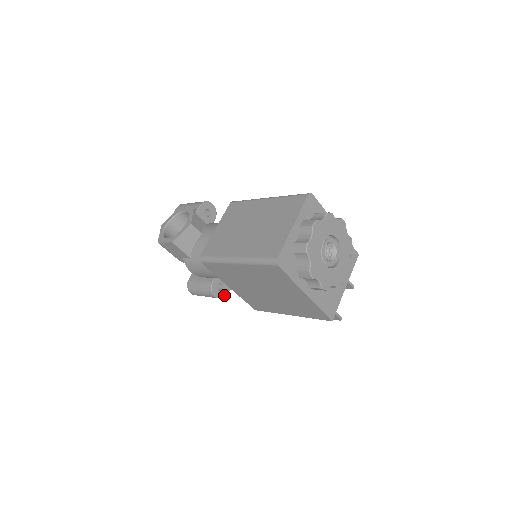
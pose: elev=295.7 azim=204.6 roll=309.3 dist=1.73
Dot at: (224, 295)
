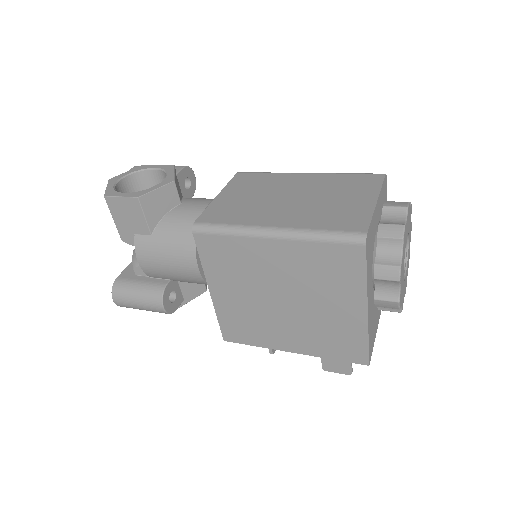
Dot at: (173, 311)
